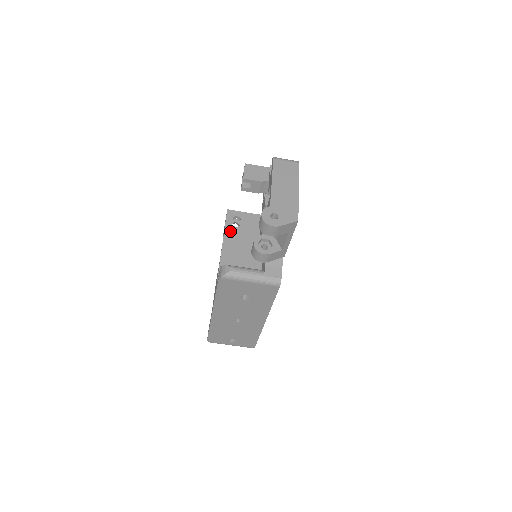
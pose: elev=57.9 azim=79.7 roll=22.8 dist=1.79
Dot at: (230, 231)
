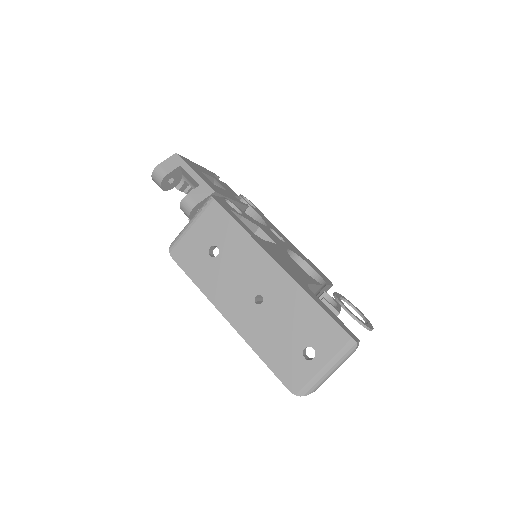
Dot at: occluded
